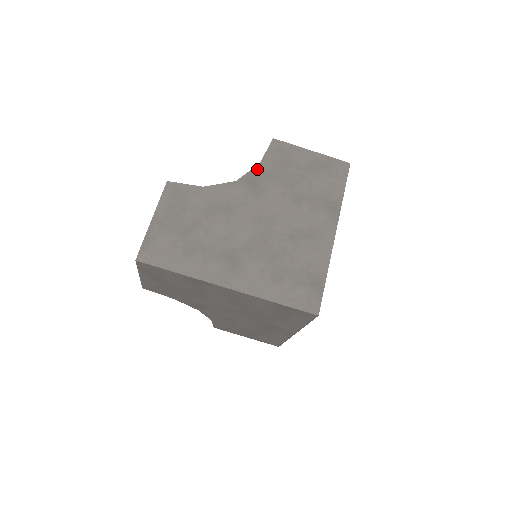
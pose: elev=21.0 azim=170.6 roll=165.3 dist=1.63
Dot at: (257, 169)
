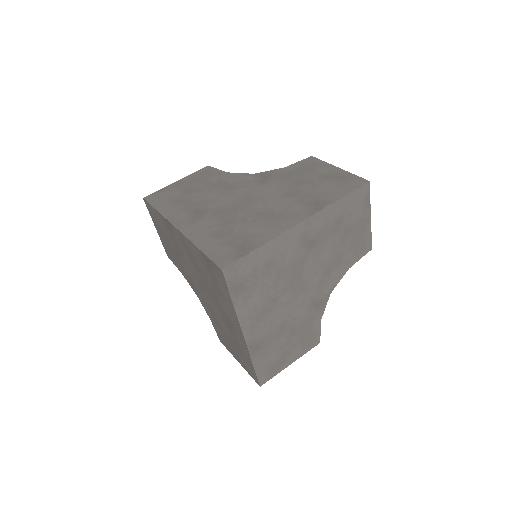
Dot at: (278, 170)
